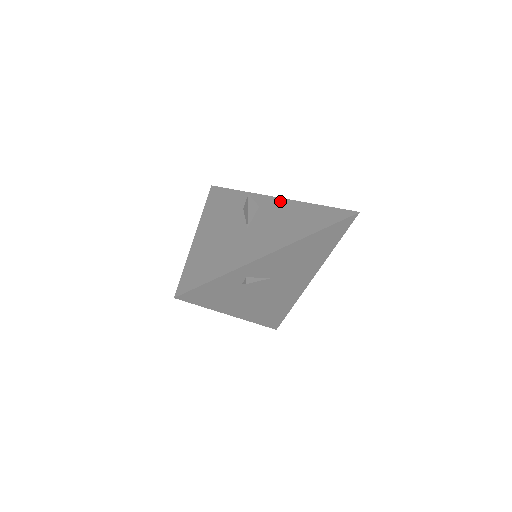
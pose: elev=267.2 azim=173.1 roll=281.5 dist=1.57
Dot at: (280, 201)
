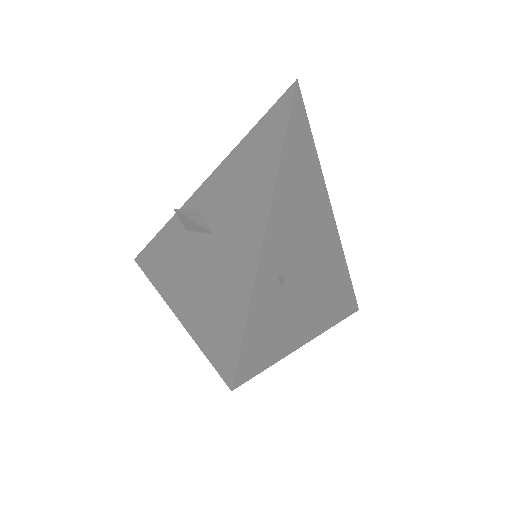
Dot at: (211, 179)
